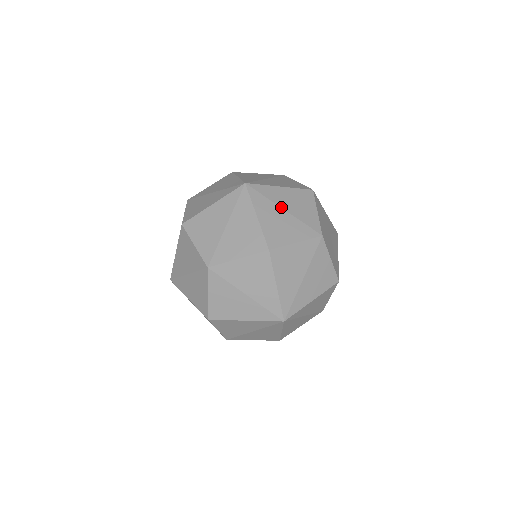
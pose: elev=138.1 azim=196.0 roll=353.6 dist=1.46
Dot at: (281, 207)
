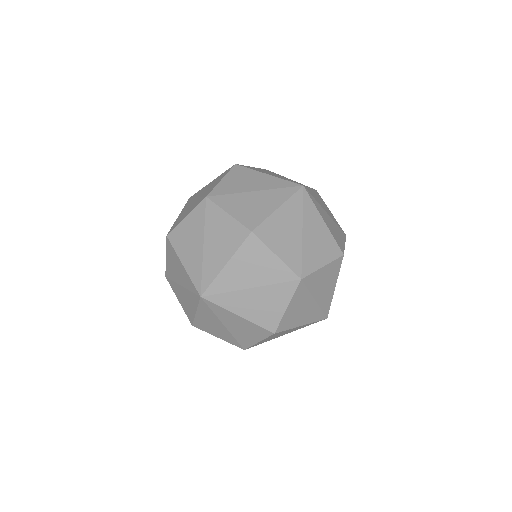
Dot at: (197, 197)
